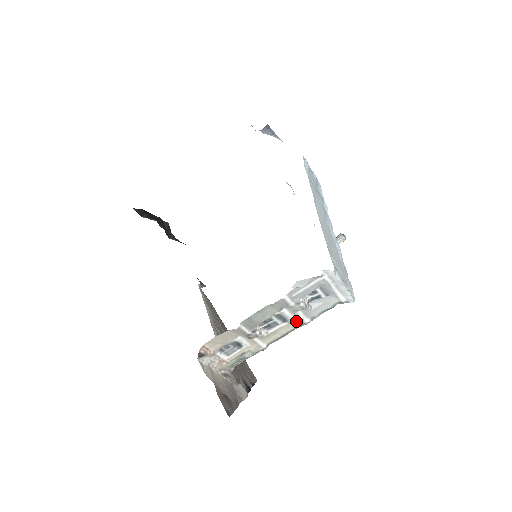
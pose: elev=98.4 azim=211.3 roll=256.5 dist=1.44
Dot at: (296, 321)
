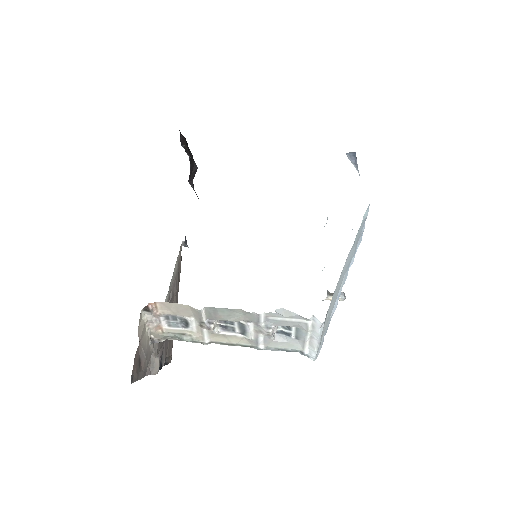
Dot at: (252, 340)
